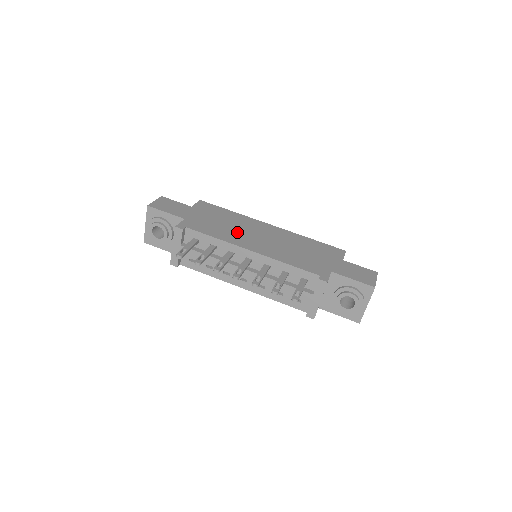
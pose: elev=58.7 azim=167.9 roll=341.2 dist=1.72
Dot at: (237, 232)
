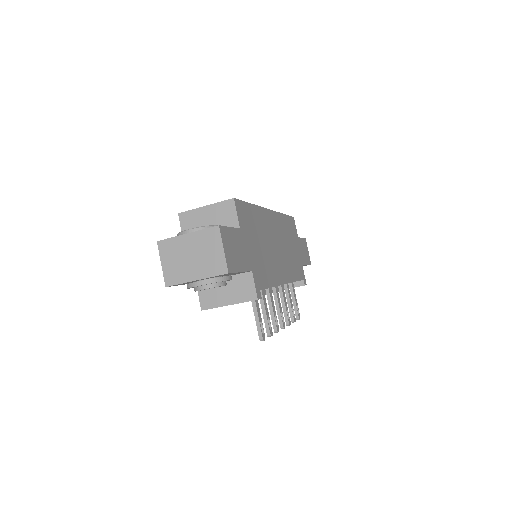
Dot at: (272, 256)
